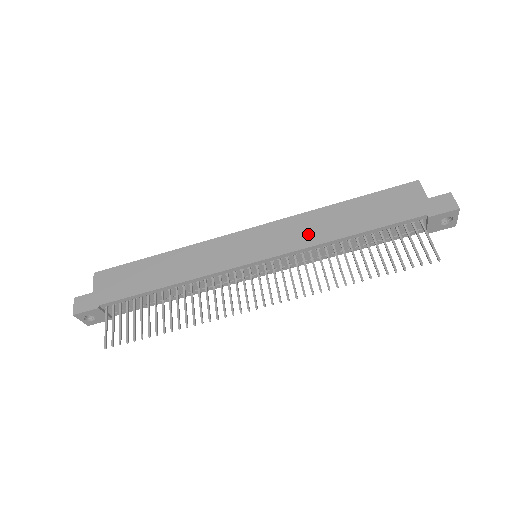
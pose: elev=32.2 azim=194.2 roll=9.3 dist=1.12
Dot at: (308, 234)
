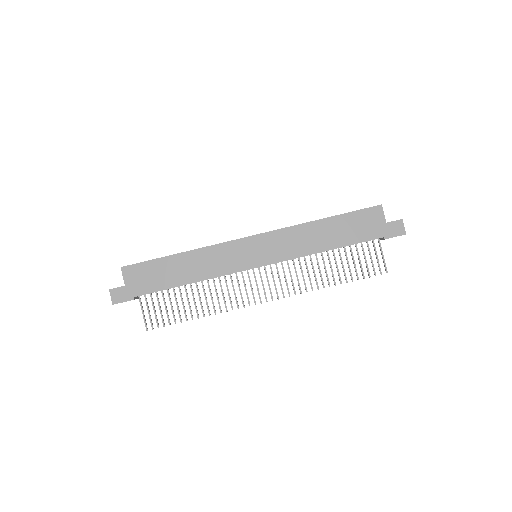
Dot at: (298, 246)
